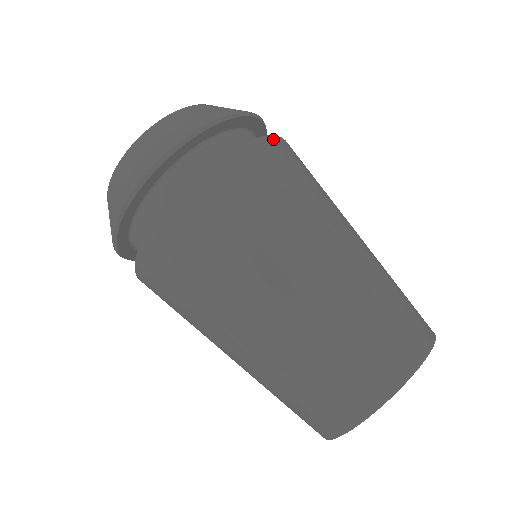
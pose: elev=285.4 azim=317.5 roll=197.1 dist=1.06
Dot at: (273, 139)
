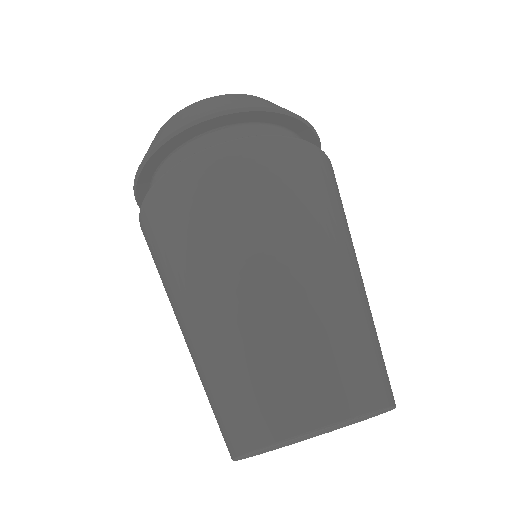
Dot at: (294, 141)
